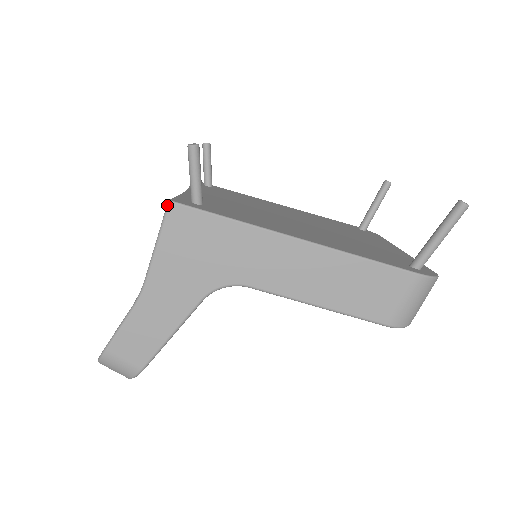
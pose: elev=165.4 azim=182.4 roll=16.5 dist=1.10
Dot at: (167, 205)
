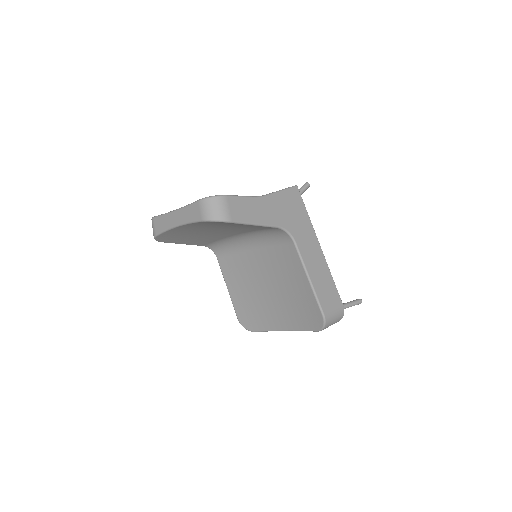
Dot at: (295, 186)
